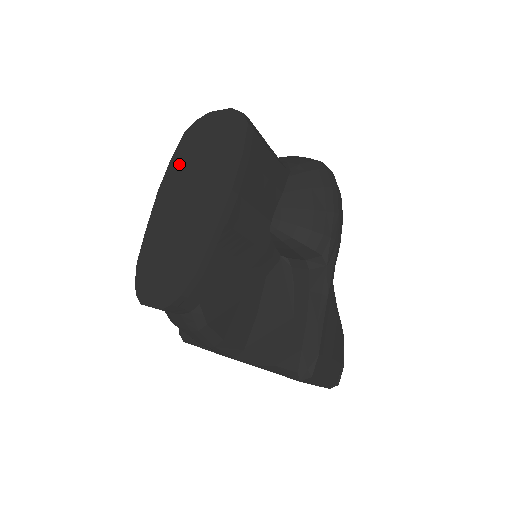
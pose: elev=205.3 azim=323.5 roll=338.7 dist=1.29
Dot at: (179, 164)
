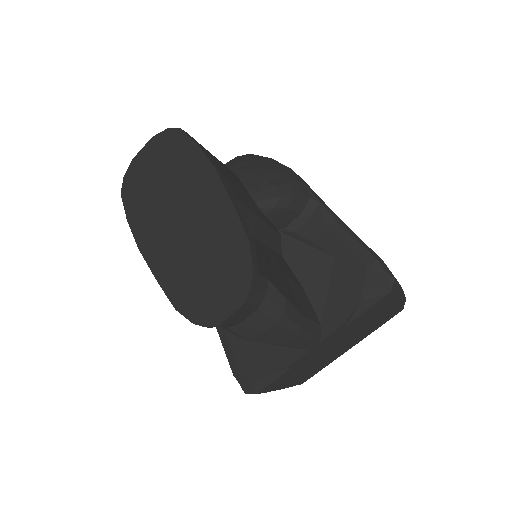
Dot at: (140, 212)
